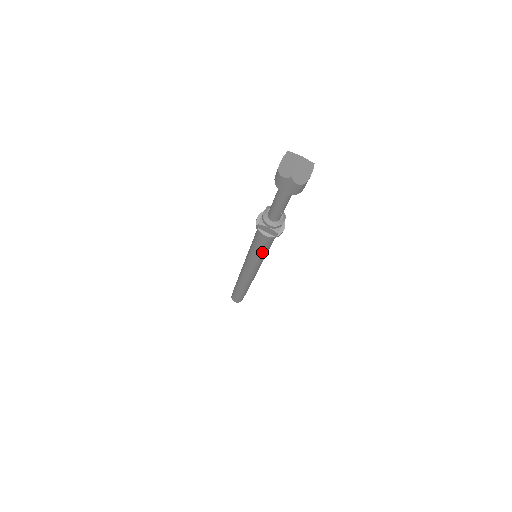
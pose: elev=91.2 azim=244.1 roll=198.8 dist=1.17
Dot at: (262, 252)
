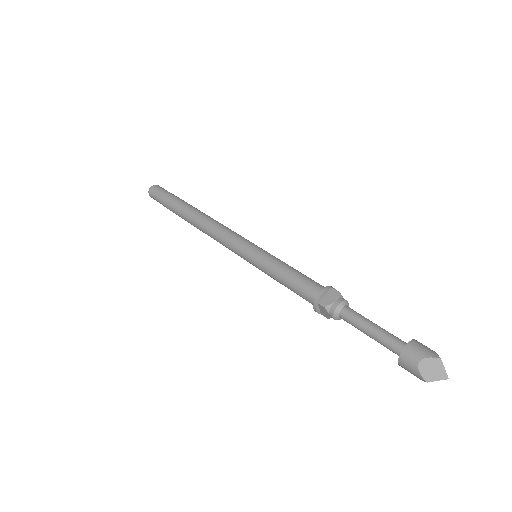
Dot at: (279, 282)
